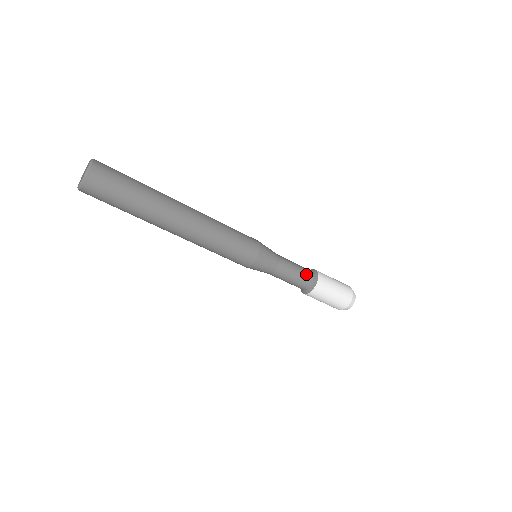
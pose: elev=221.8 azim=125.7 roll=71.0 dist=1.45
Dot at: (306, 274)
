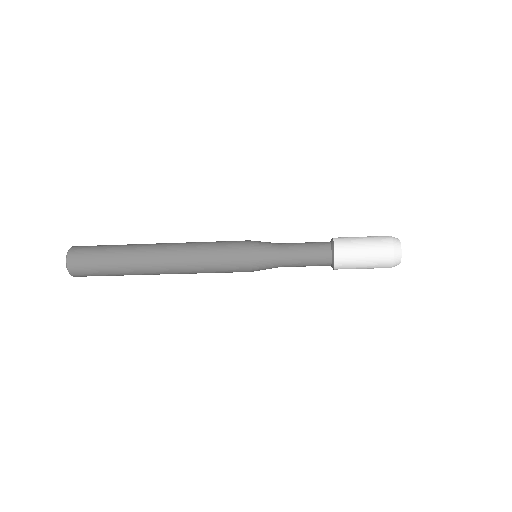
Dot at: (318, 245)
